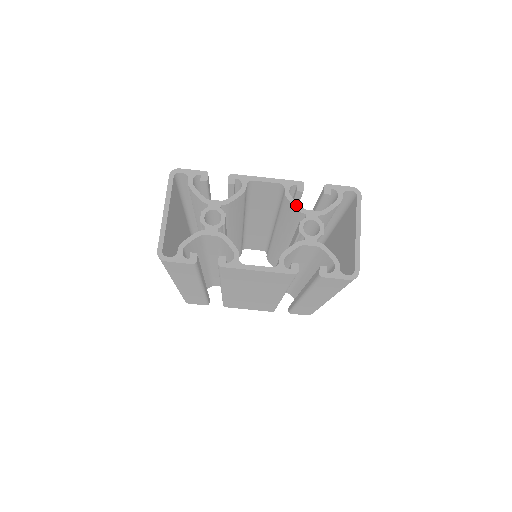
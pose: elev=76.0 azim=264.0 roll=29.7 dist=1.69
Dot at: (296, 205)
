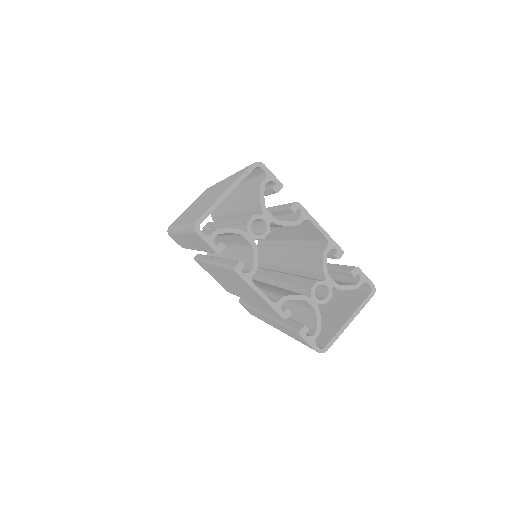
Dot at: (325, 266)
